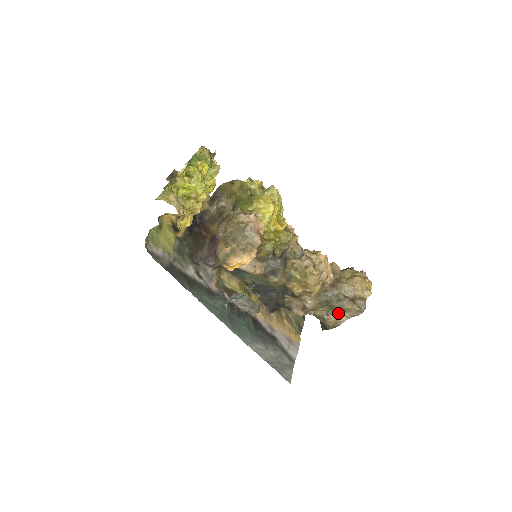
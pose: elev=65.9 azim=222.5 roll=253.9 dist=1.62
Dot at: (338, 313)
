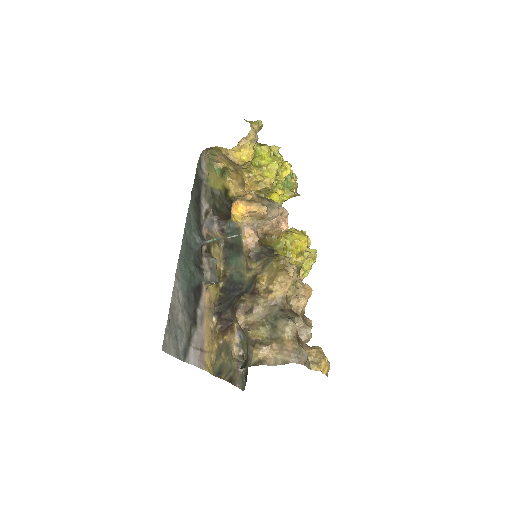
Dot at: (272, 350)
